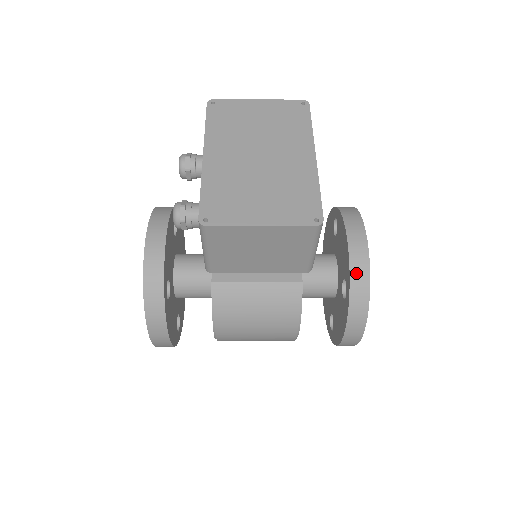
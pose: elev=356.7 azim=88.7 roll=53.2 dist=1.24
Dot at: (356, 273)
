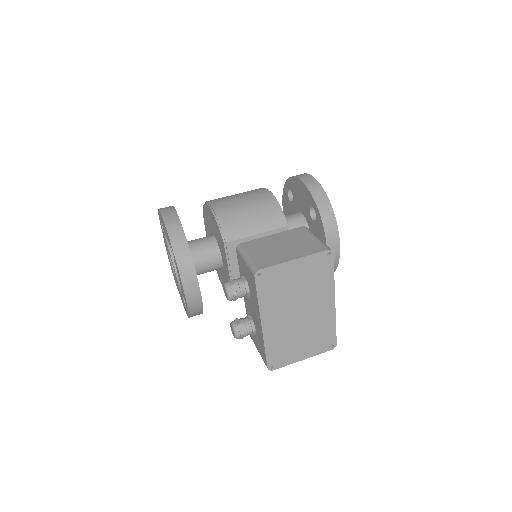
Dot at: occluded
